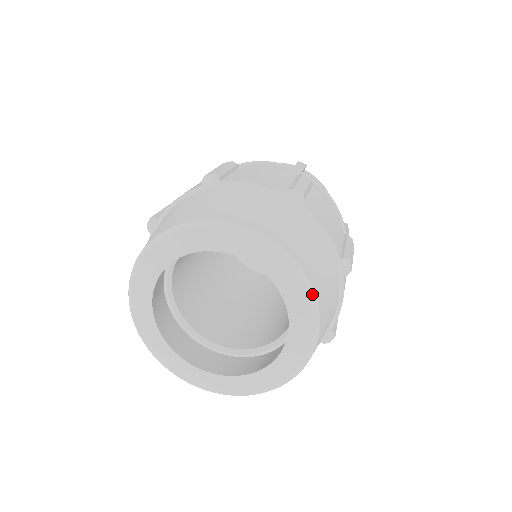
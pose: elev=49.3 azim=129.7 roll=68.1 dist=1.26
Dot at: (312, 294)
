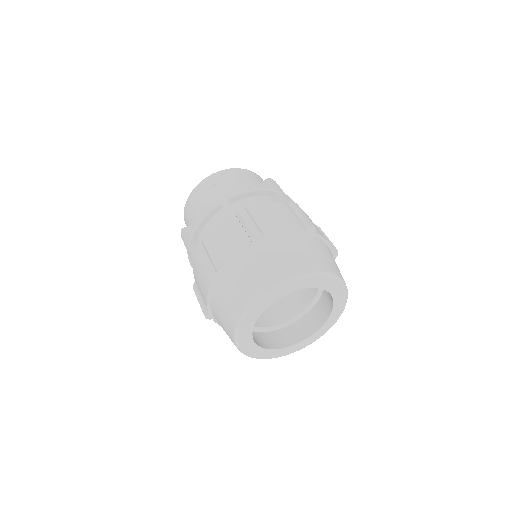
Dot at: (322, 273)
